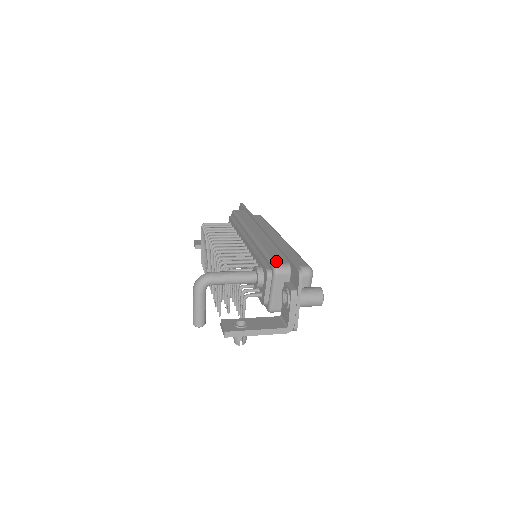
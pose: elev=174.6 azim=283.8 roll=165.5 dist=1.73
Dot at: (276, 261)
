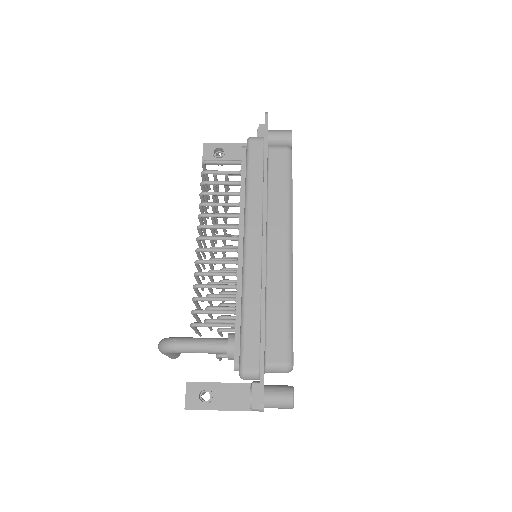
Dot at: (246, 362)
